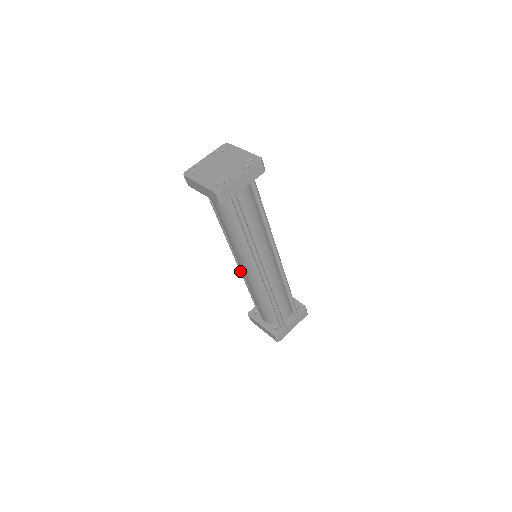
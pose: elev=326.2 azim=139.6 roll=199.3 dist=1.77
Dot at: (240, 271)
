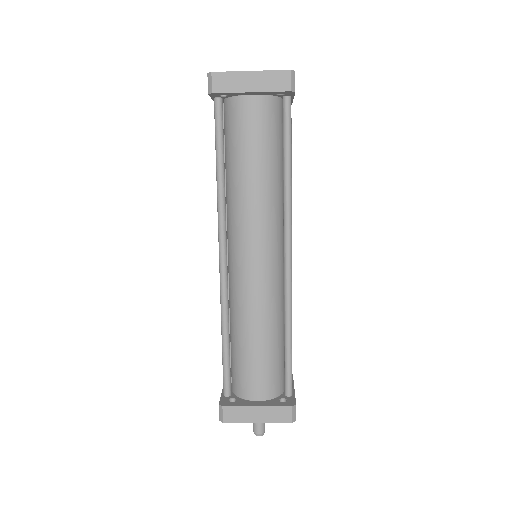
Dot at: (223, 298)
